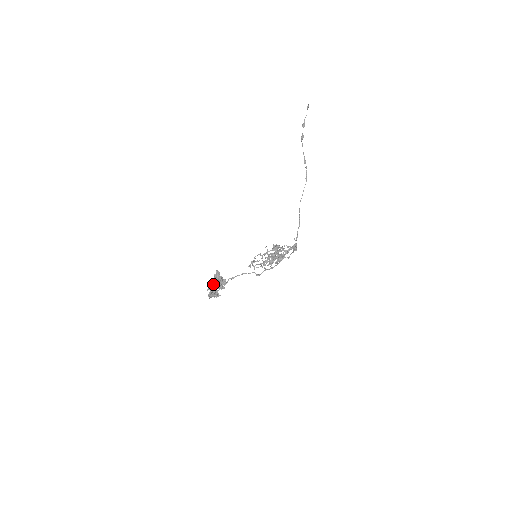
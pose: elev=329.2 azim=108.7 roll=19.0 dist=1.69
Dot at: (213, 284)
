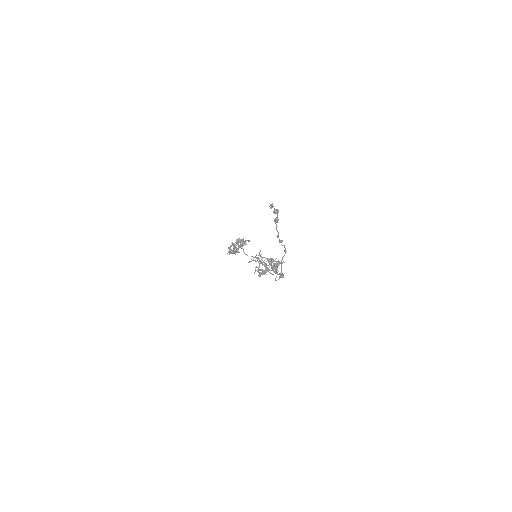
Dot at: (231, 250)
